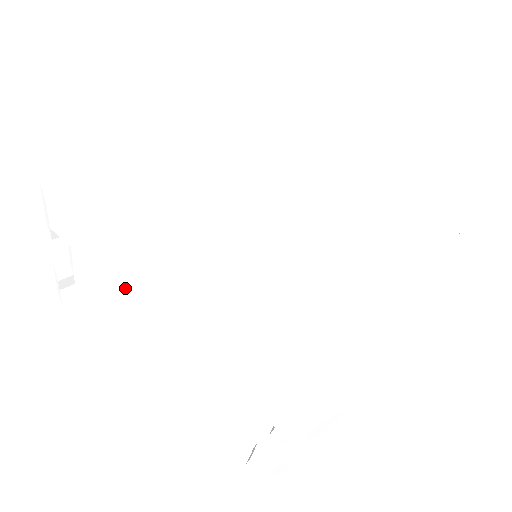
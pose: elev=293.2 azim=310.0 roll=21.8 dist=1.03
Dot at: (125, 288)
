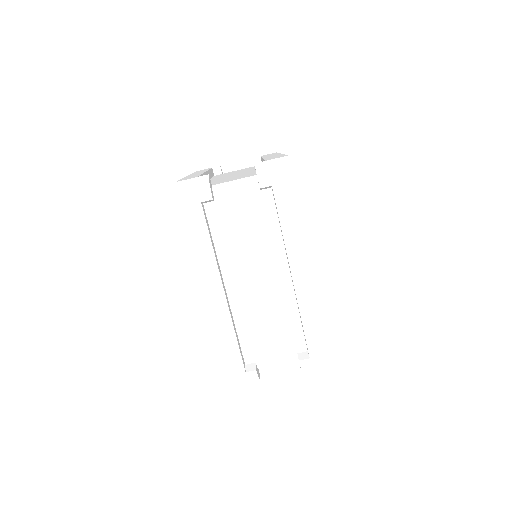
Dot at: occluded
